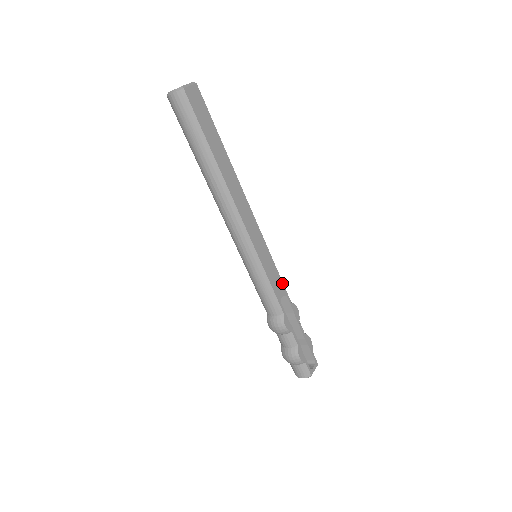
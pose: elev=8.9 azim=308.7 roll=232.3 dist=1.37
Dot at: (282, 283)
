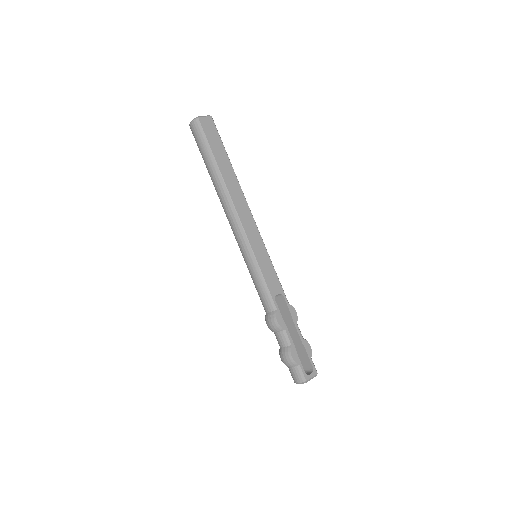
Dot at: (279, 283)
